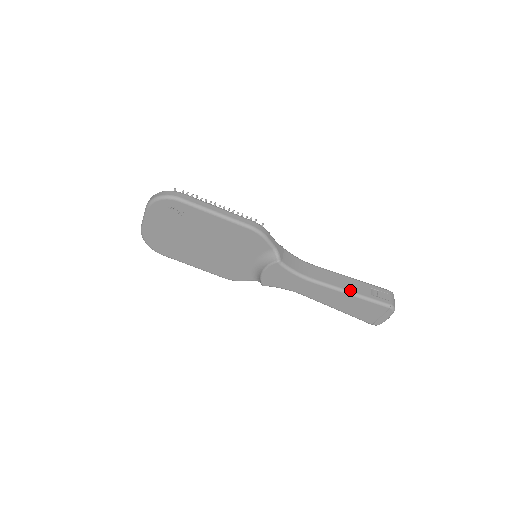
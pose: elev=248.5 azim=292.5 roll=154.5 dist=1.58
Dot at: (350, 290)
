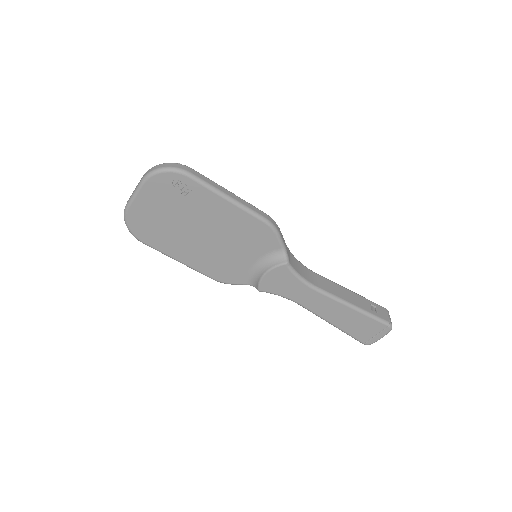
Dot at: (353, 303)
